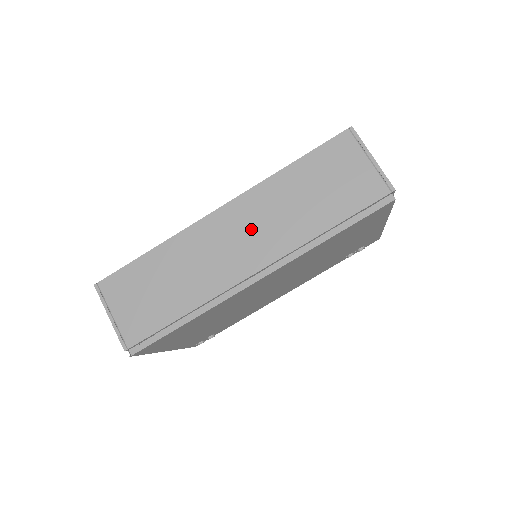
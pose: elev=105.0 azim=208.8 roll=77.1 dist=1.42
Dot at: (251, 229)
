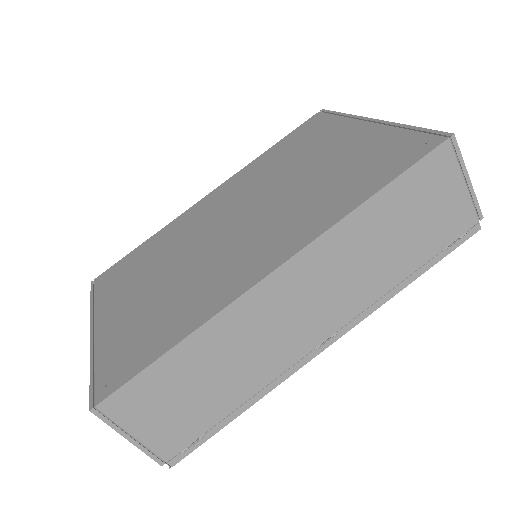
Dot at: (320, 290)
